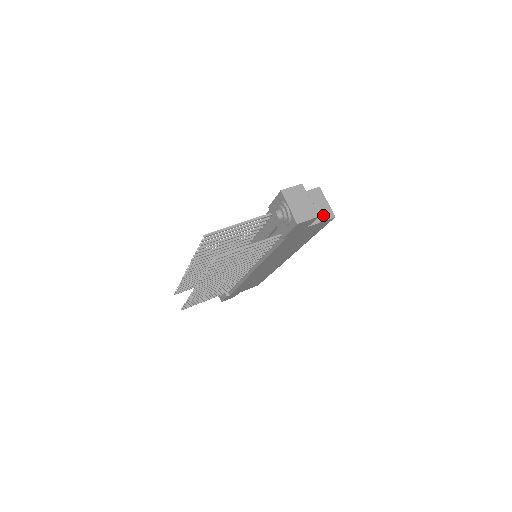
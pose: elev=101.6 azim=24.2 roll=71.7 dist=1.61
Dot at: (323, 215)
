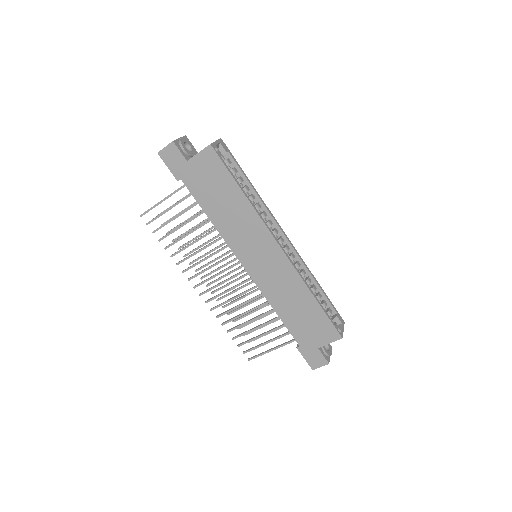
Dot at: (204, 149)
